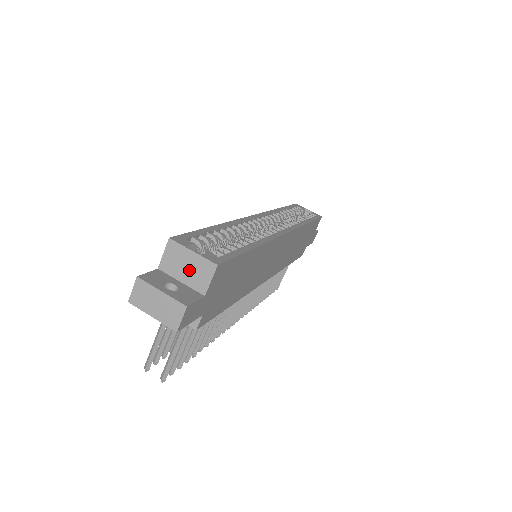
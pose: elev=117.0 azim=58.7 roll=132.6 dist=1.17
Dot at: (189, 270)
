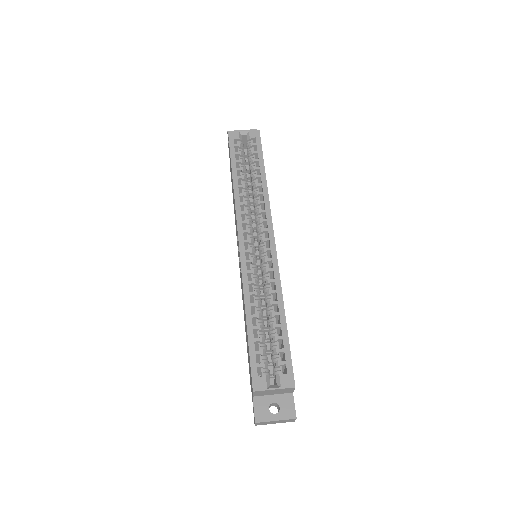
Dot at: (276, 392)
